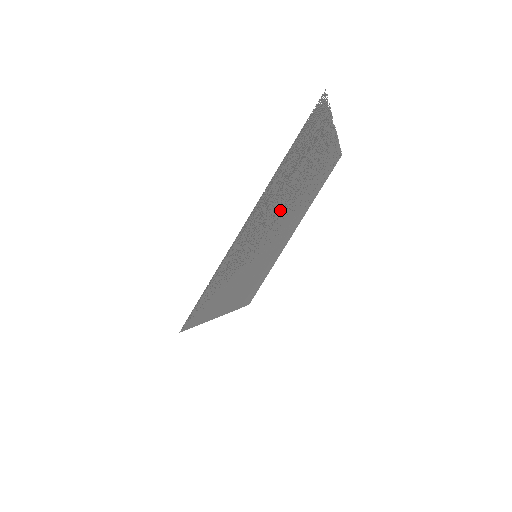
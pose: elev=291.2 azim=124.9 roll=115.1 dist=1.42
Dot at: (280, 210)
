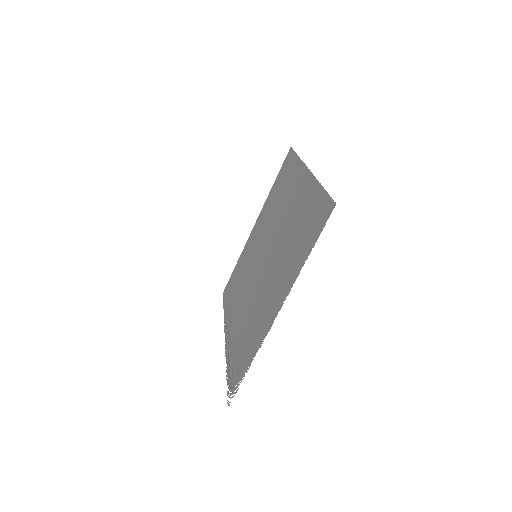
Dot at: (255, 287)
